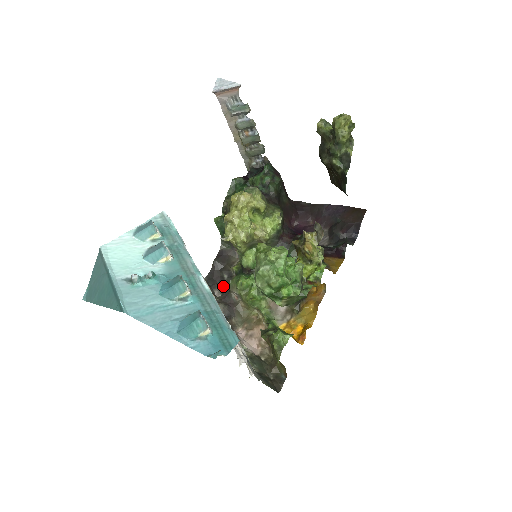
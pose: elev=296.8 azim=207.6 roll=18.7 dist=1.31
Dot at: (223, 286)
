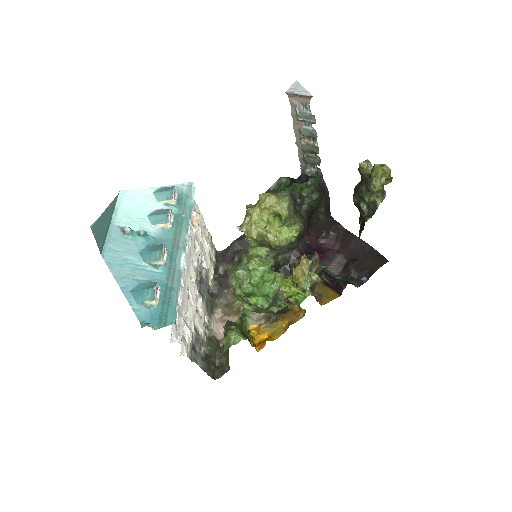
Dot at: occluded
